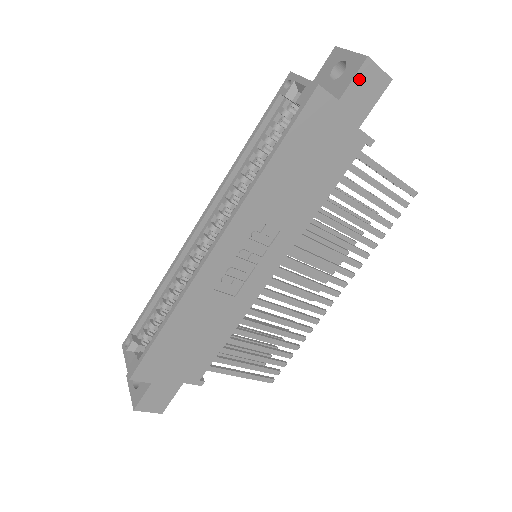
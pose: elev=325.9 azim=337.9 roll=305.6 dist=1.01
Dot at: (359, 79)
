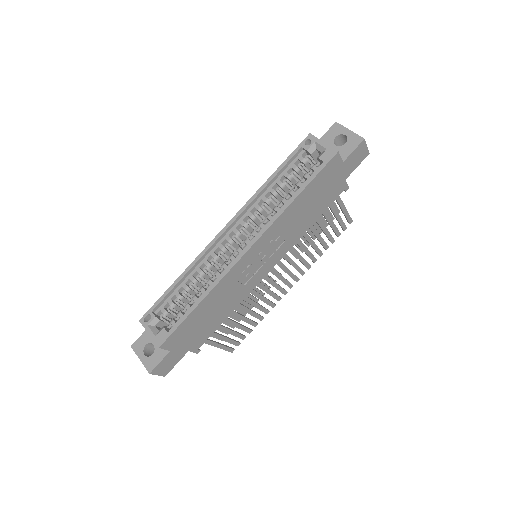
Dot at: (356, 151)
